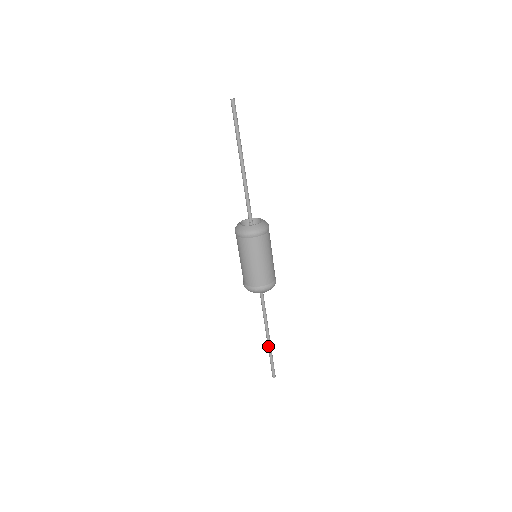
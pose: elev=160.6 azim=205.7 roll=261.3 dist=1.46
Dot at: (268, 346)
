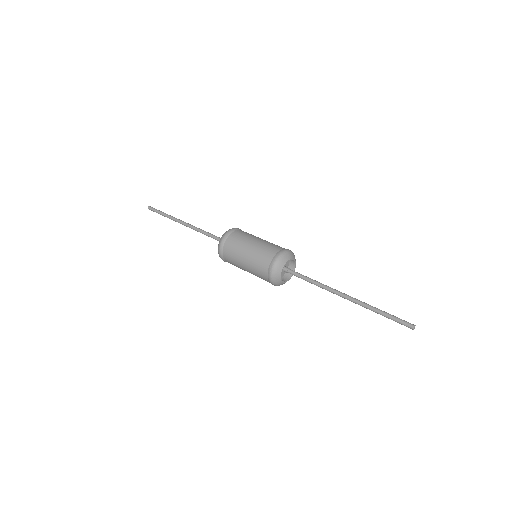
Dot at: (361, 305)
